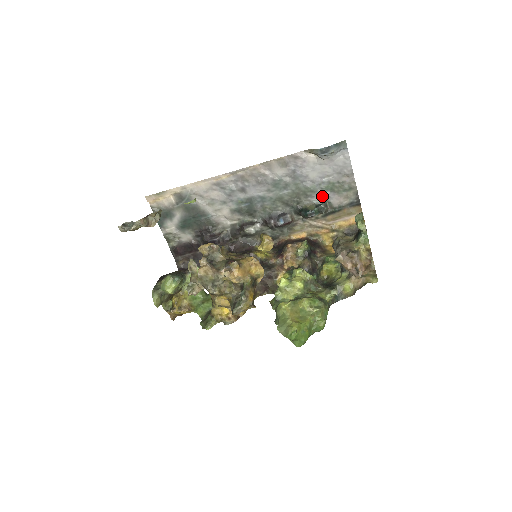
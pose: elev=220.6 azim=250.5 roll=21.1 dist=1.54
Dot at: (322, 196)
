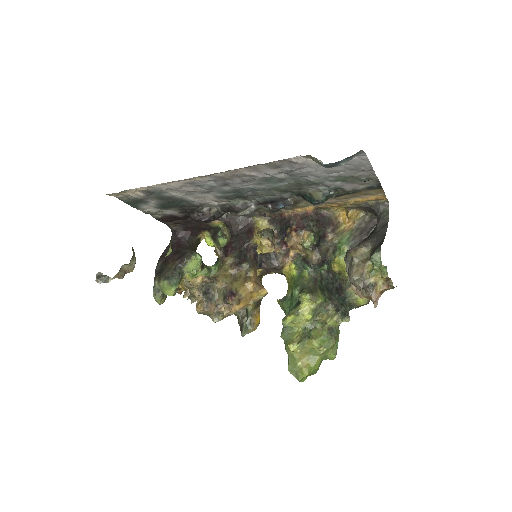
Dot at: (331, 185)
